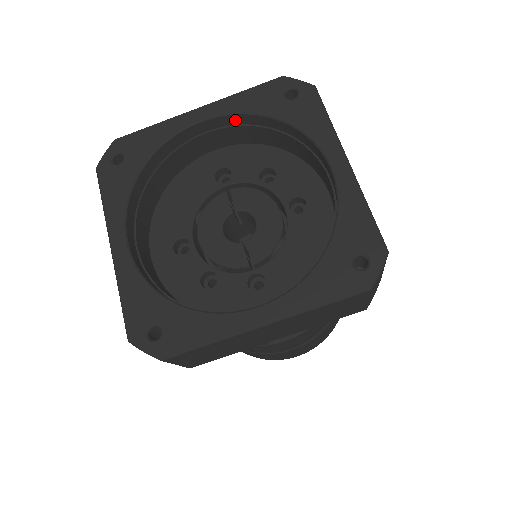
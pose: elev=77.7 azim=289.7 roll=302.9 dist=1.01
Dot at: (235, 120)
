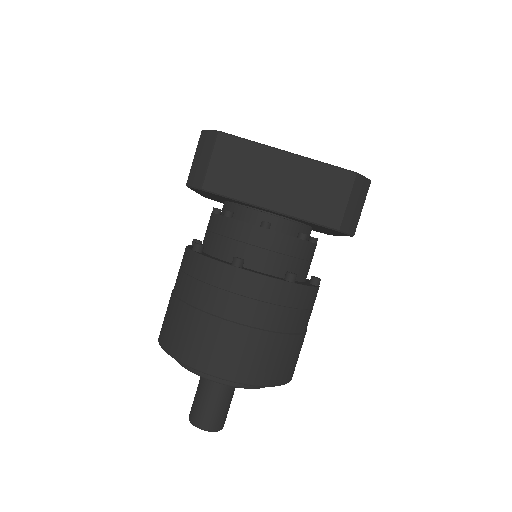
Dot at: occluded
